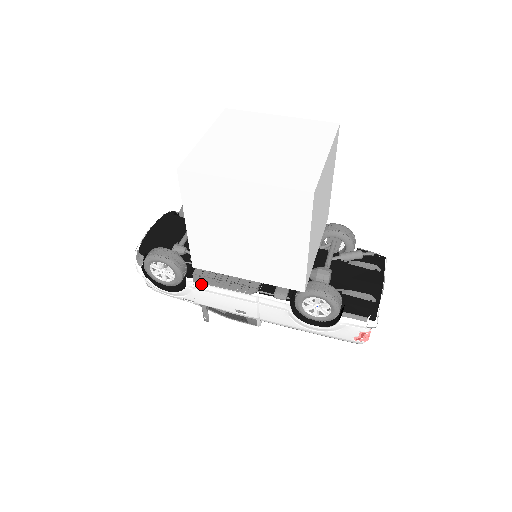
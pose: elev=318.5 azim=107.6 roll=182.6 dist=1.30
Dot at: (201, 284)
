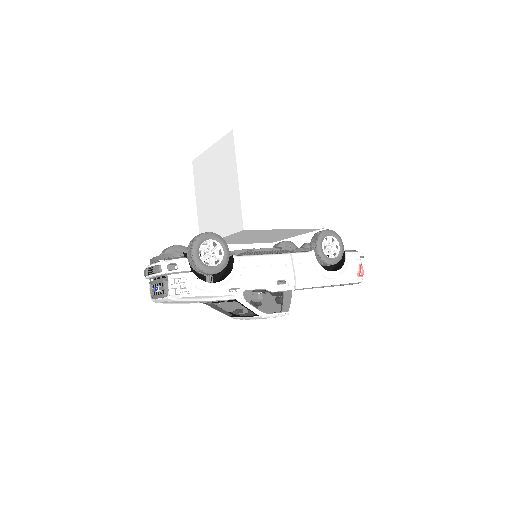
Dot at: (246, 258)
